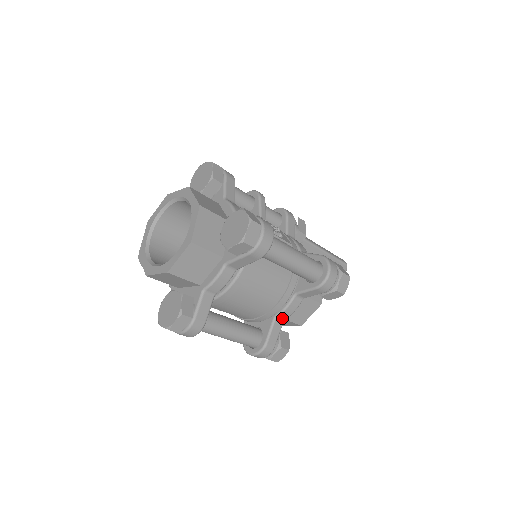
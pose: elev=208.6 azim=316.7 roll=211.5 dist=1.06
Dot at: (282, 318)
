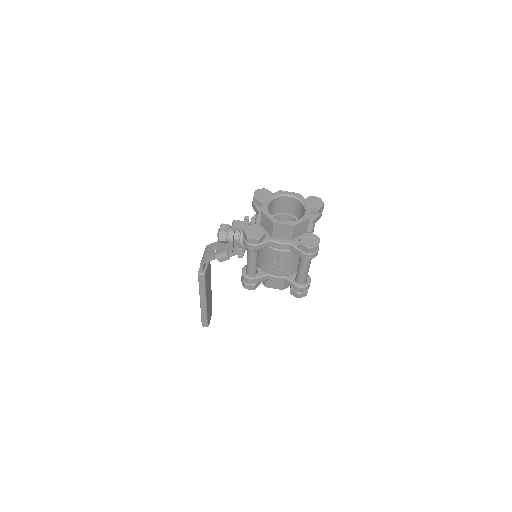
Dot at: occluded
